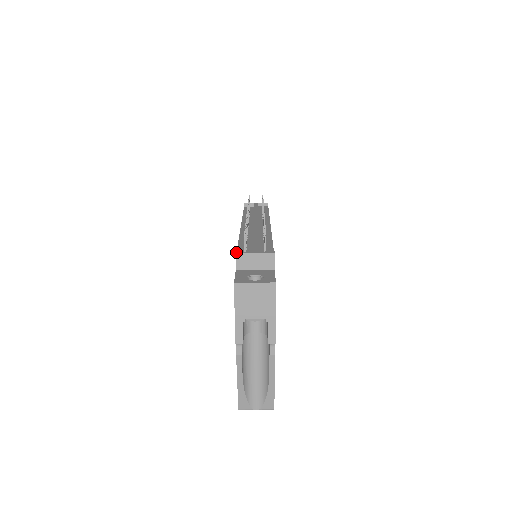
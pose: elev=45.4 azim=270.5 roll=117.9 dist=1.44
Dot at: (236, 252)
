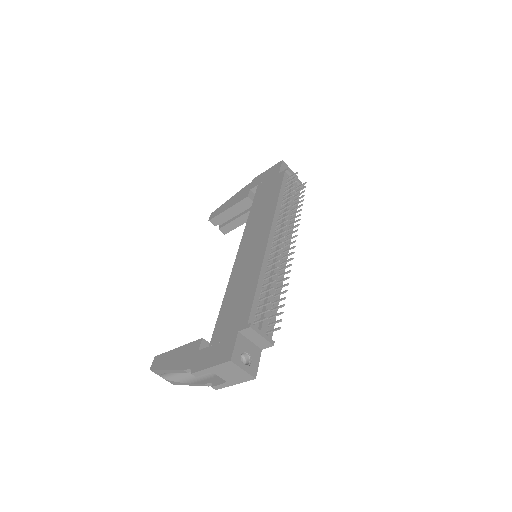
Dot at: (251, 325)
